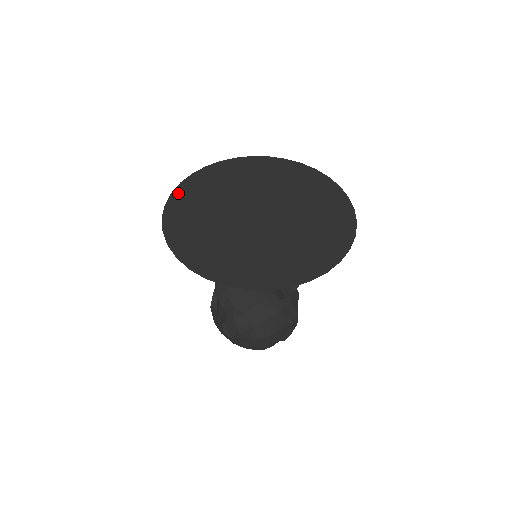
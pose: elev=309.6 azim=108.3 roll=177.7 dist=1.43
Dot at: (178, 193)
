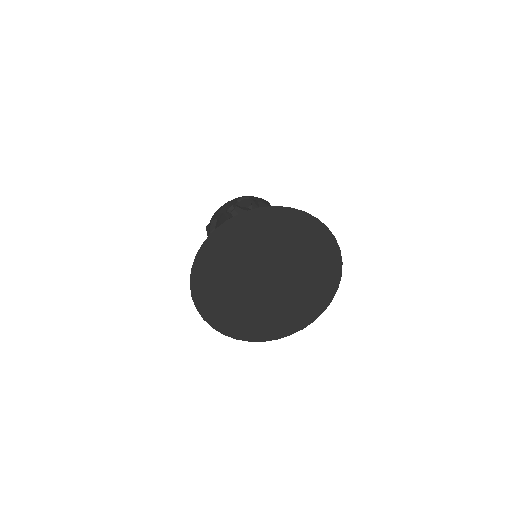
Dot at: (201, 306)
